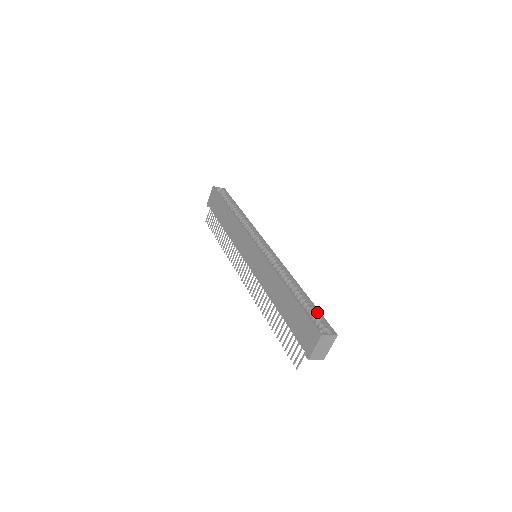
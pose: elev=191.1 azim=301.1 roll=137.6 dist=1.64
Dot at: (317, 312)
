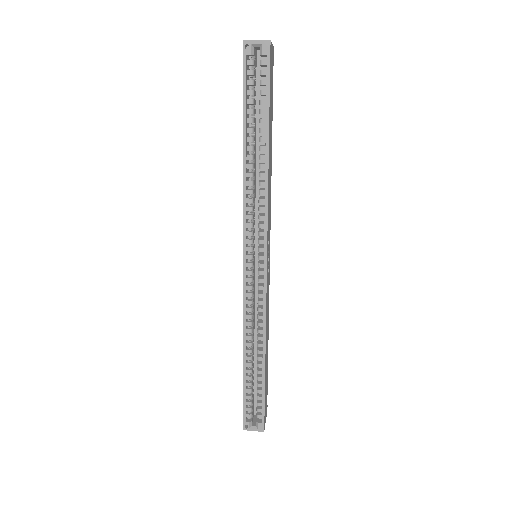
Dot at: (262, 398)
